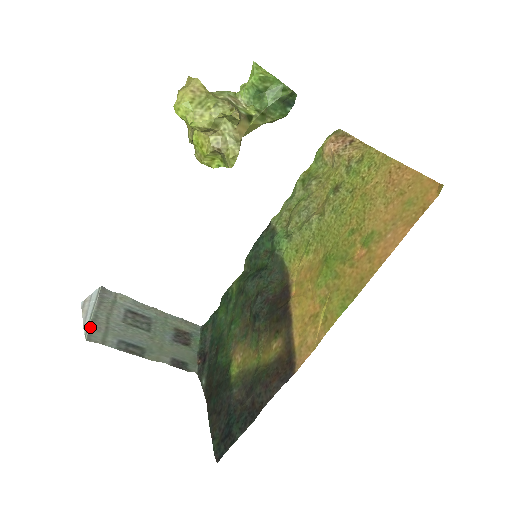
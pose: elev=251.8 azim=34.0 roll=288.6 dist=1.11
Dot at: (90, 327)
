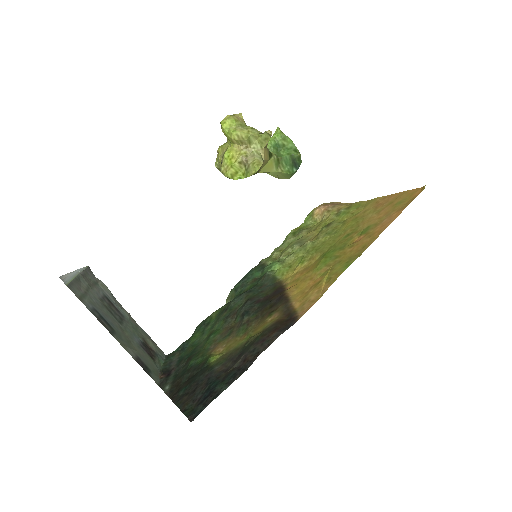
Dot at: (72, 281)
